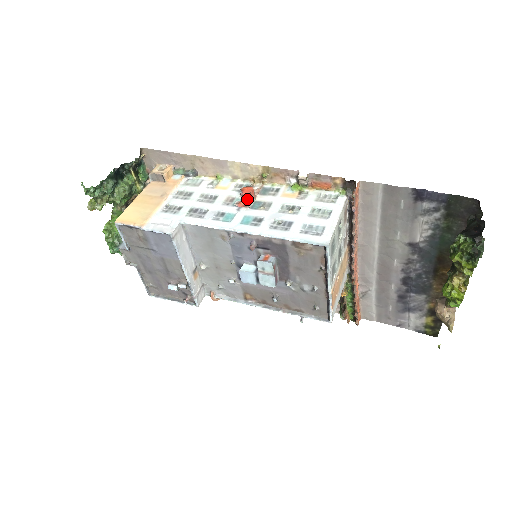
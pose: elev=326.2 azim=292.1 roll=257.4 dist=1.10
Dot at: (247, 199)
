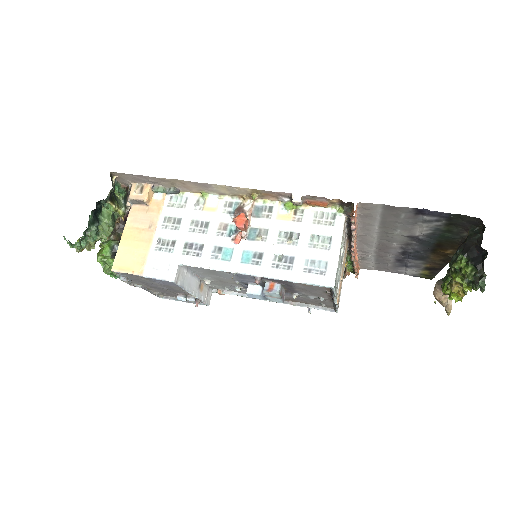
Dot at: (242, 230)
